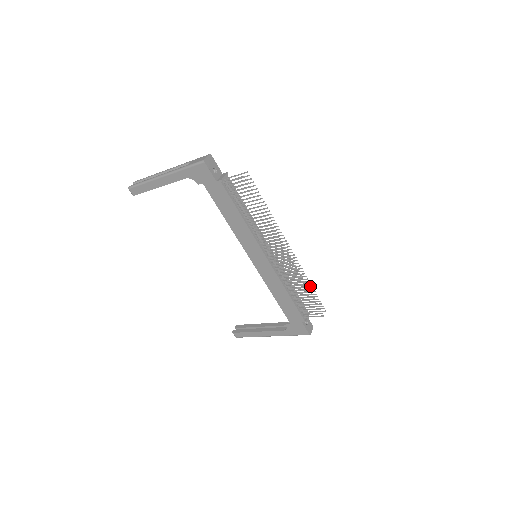
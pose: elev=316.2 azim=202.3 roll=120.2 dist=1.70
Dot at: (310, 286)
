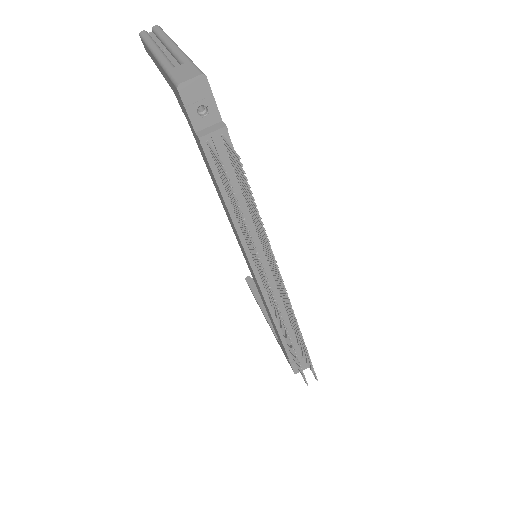
Dot at: (305, 347)
